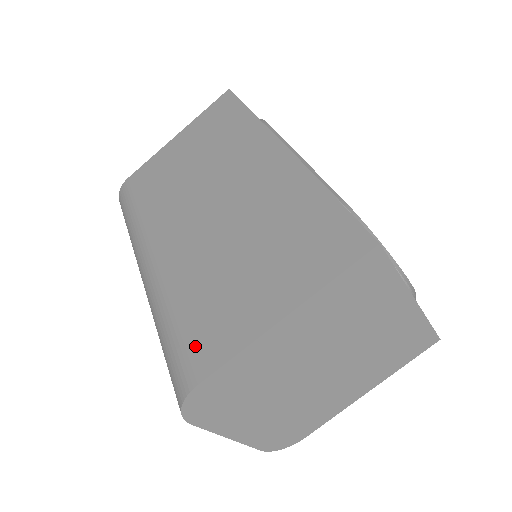
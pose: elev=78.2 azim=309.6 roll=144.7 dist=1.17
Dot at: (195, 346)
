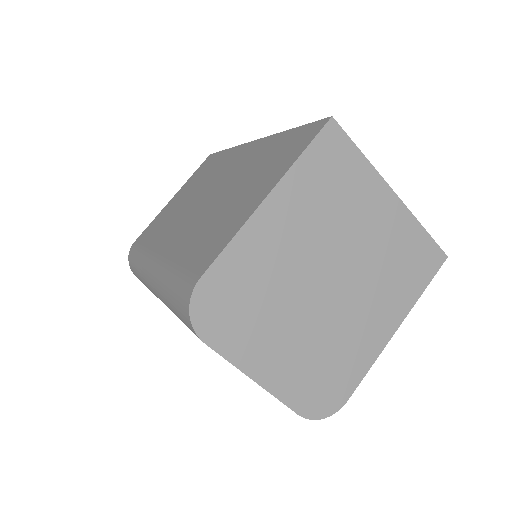
Dot at: (196, 262)
